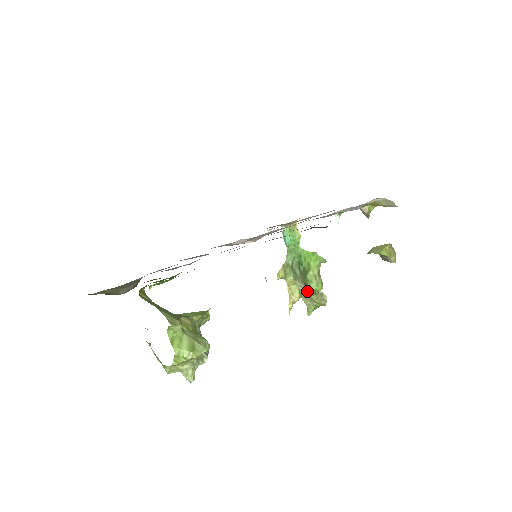
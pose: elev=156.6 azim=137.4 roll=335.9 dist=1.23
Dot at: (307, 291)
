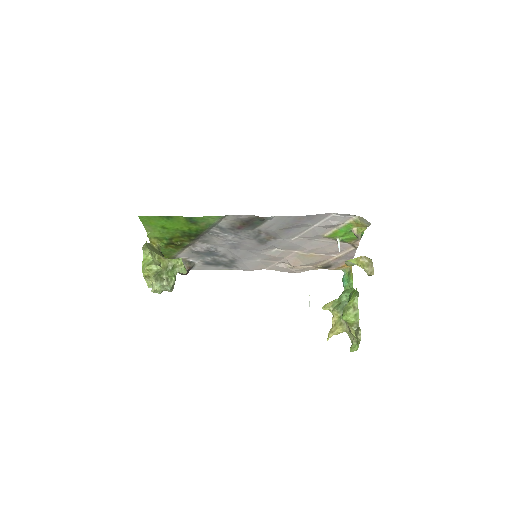
Dot at: occluded
